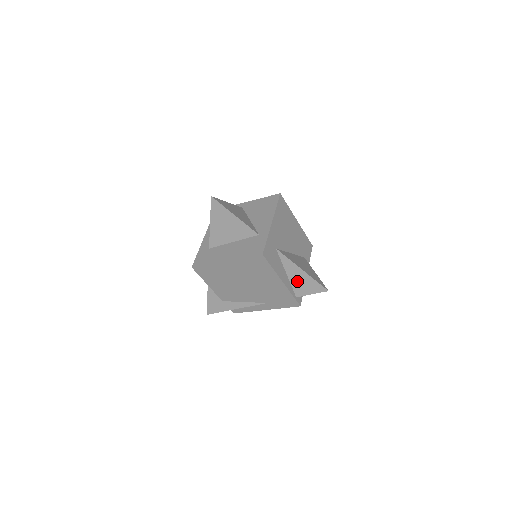
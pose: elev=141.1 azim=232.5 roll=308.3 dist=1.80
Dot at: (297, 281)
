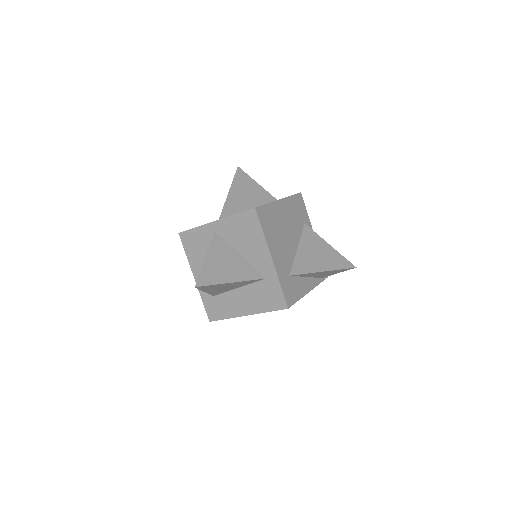
Dot at: (320, 275)
